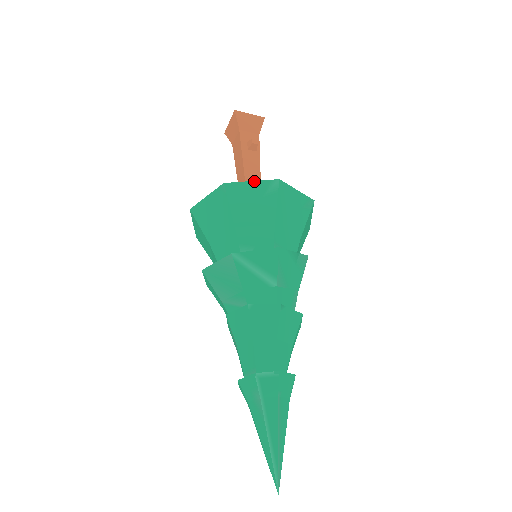
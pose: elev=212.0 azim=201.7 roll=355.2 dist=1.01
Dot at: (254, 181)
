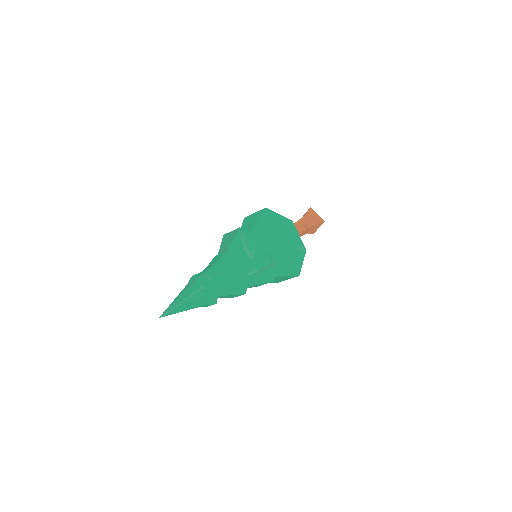
Dot at: (280, 215)
